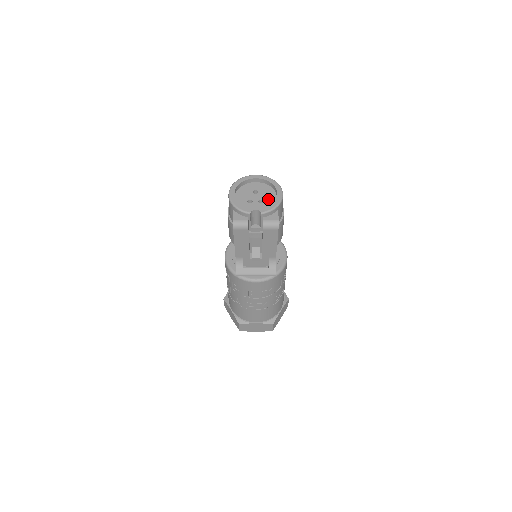
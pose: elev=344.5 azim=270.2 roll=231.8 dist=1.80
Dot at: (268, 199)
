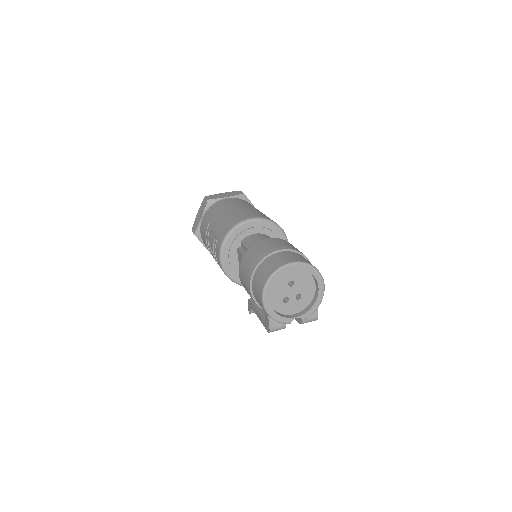
Dot at: (306, 292)
